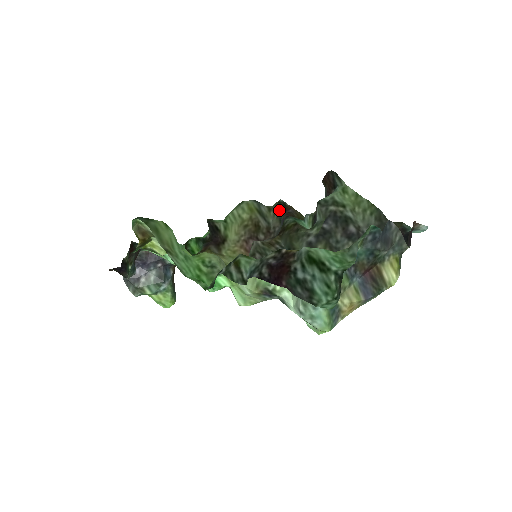
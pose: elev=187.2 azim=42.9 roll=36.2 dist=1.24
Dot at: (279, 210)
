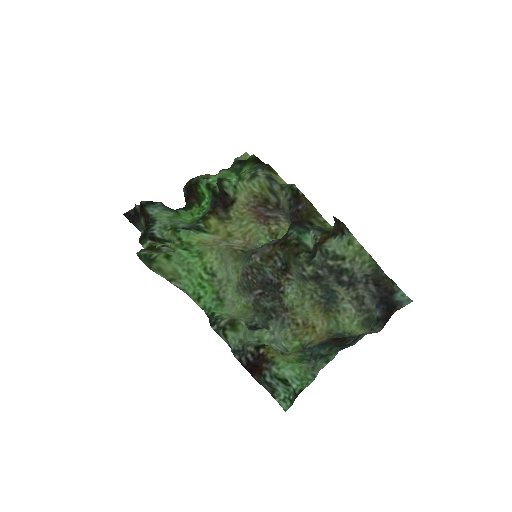
Dot at: (291, 196)
